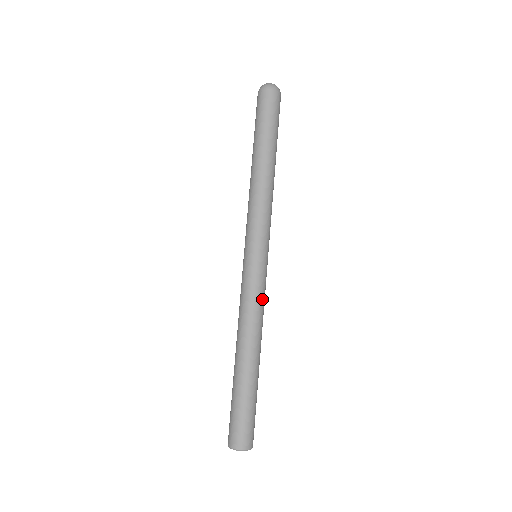
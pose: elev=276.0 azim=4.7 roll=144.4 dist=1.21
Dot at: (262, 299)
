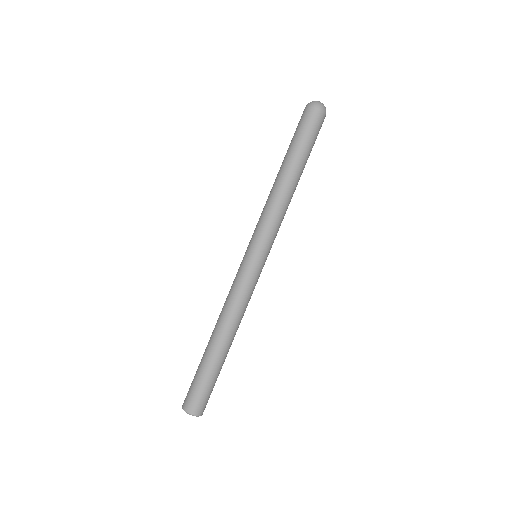
Dot at: occluded
